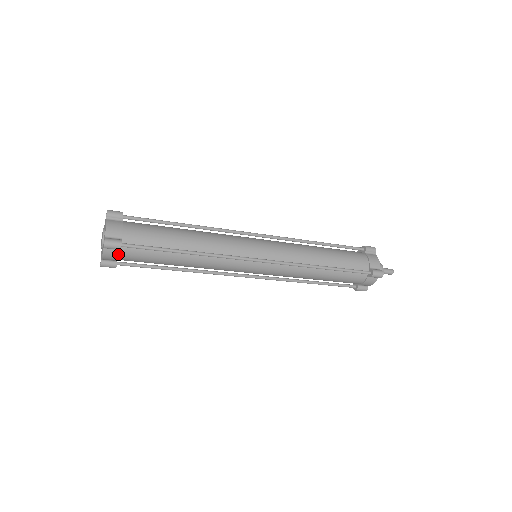
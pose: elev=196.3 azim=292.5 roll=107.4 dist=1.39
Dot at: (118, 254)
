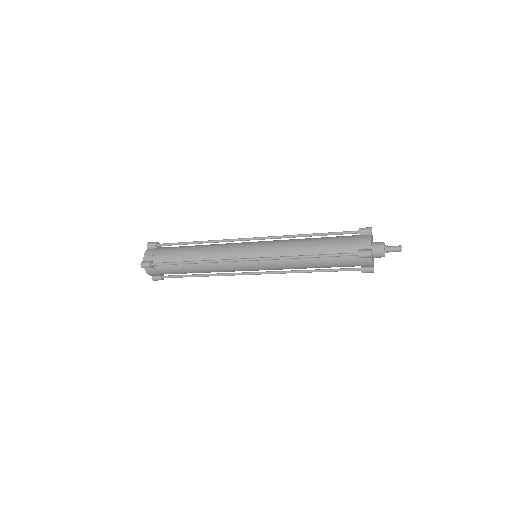
Dot at: (154, 271)
